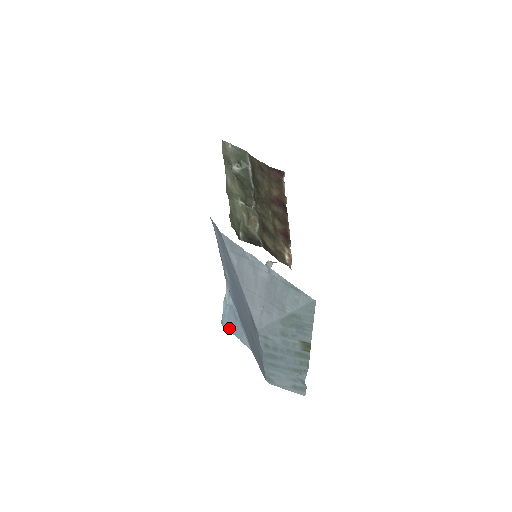
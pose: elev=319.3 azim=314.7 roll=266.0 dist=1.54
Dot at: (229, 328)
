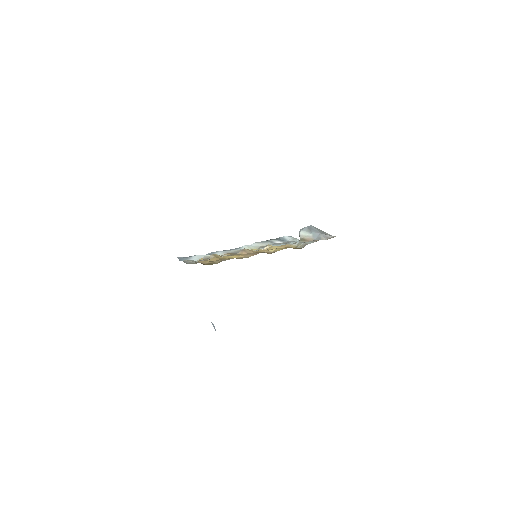
Dot at: occluded
